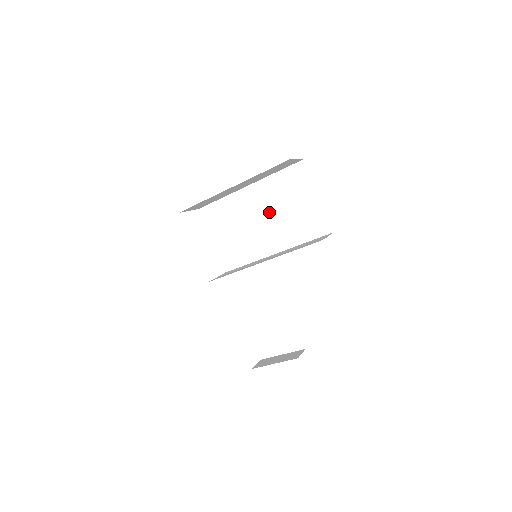
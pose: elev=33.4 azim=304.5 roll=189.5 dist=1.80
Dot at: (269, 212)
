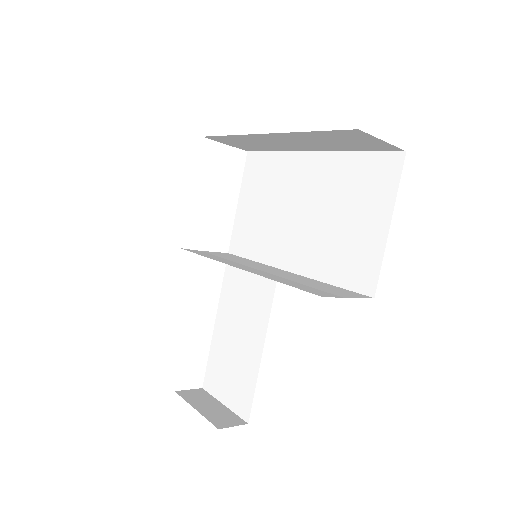
Dot at: (314, 207)
